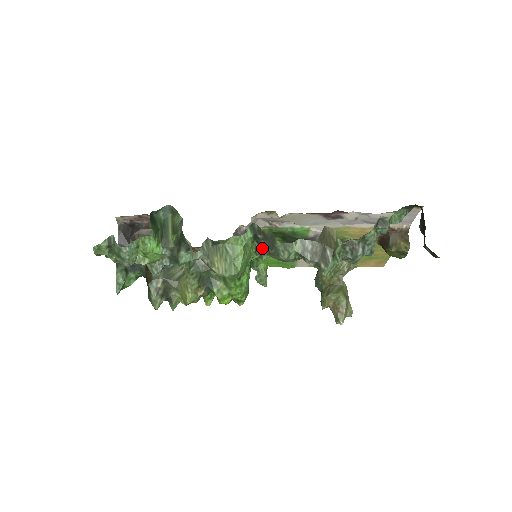
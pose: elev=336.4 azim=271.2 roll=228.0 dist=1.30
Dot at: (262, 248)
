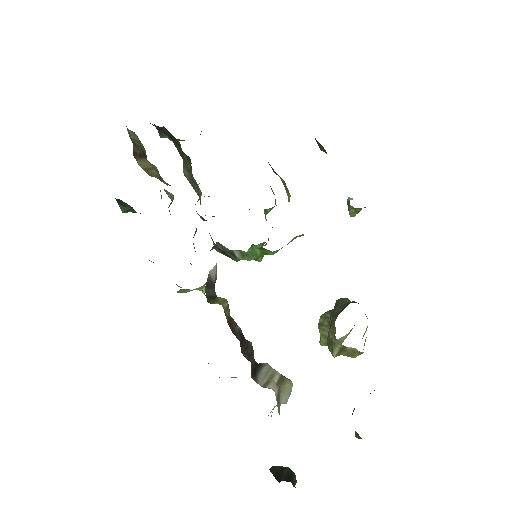
Dot at: occluded
